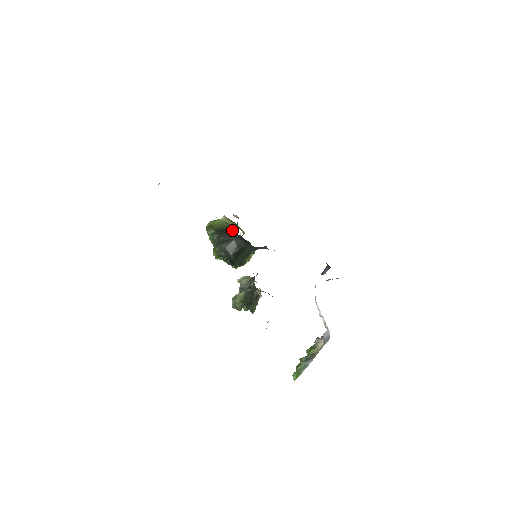
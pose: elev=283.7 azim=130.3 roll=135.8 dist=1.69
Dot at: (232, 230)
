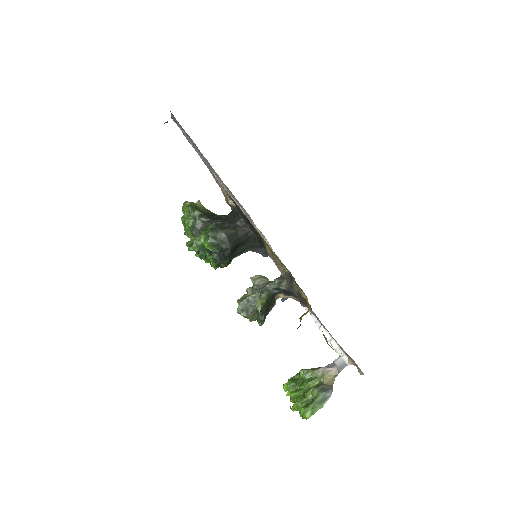
Dot at: (229, 217)
